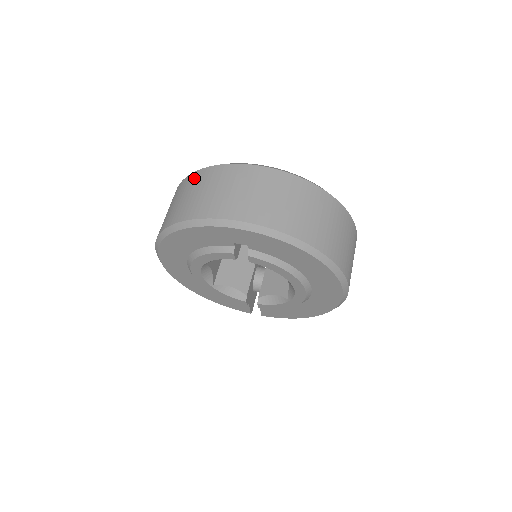
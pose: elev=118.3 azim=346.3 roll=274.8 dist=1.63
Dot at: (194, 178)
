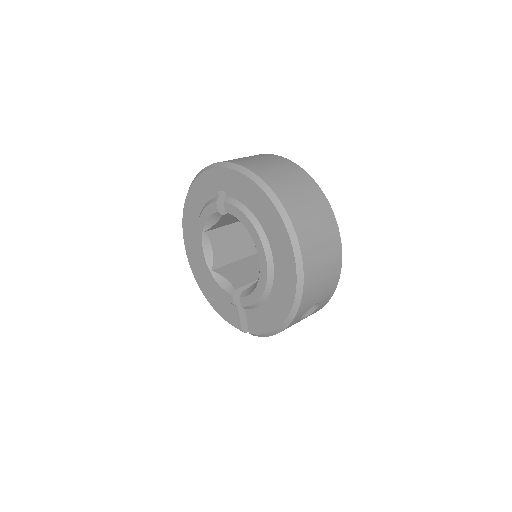
Dot at: occluded
